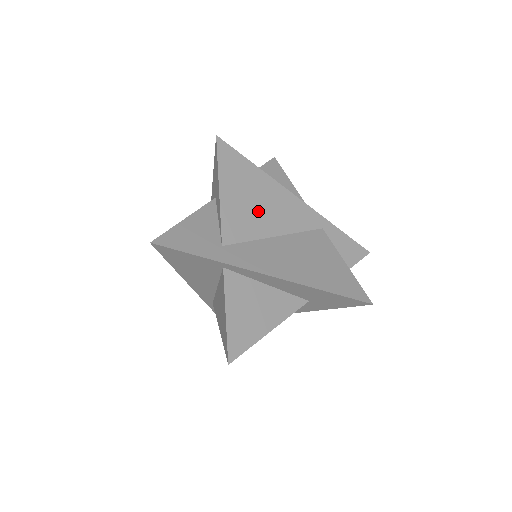
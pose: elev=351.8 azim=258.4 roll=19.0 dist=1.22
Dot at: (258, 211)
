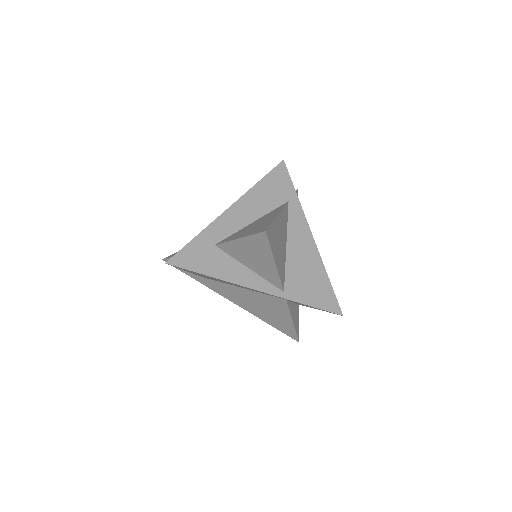
Dot at: (222, 281)
